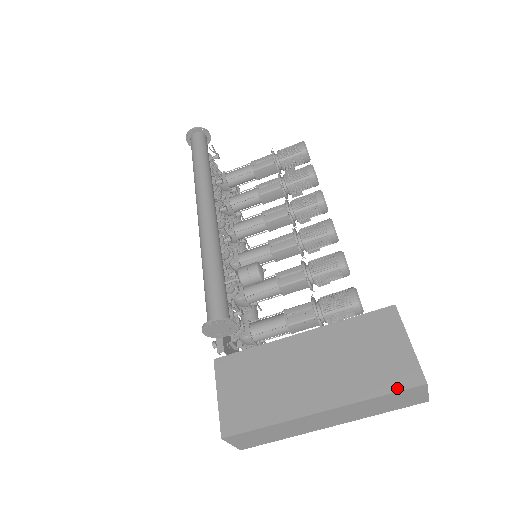
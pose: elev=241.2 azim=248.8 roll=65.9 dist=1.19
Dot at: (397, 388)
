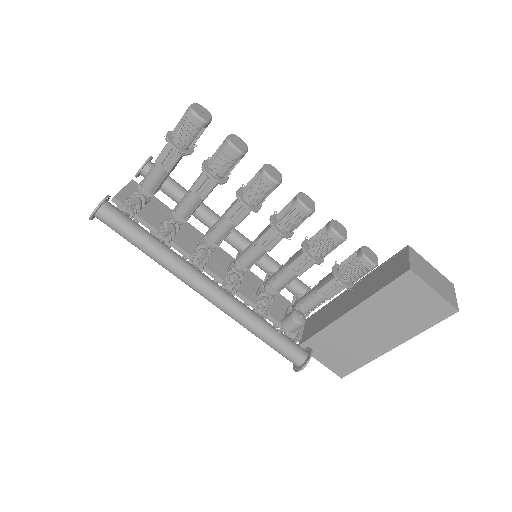
Dot at: (439, 321)
